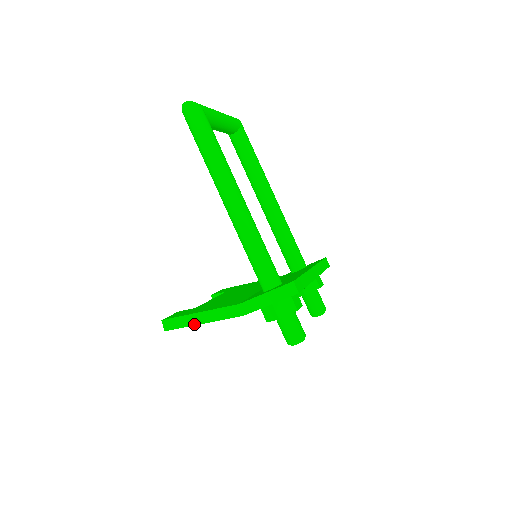
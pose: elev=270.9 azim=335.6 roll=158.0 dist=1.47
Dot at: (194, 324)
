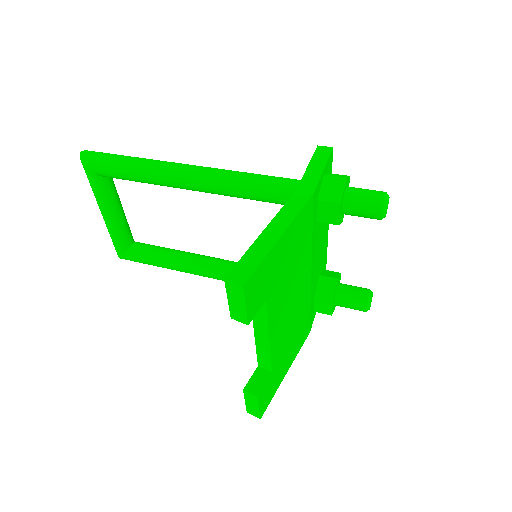
Dot at: (272, 244)
